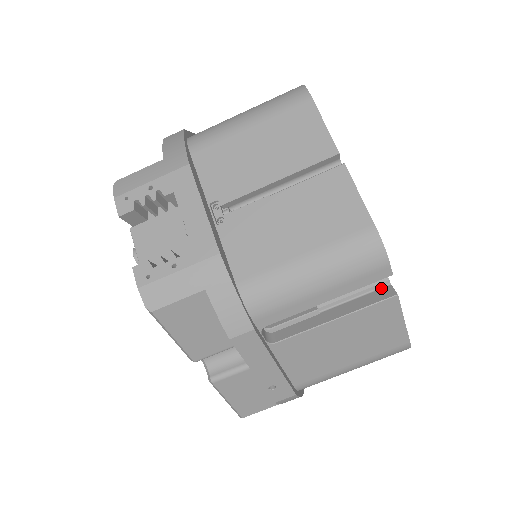
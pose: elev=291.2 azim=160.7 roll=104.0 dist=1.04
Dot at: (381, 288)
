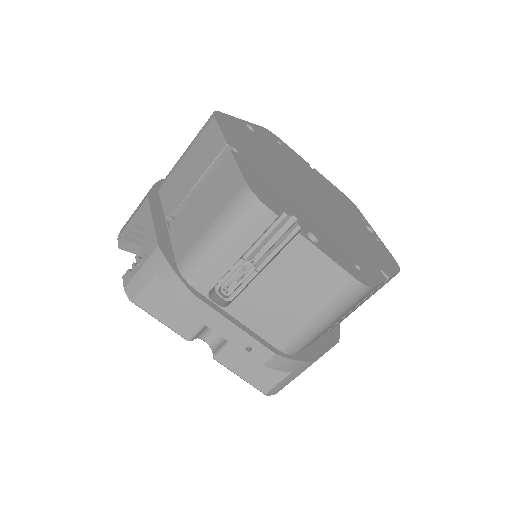
Dot at: (295, 234)
